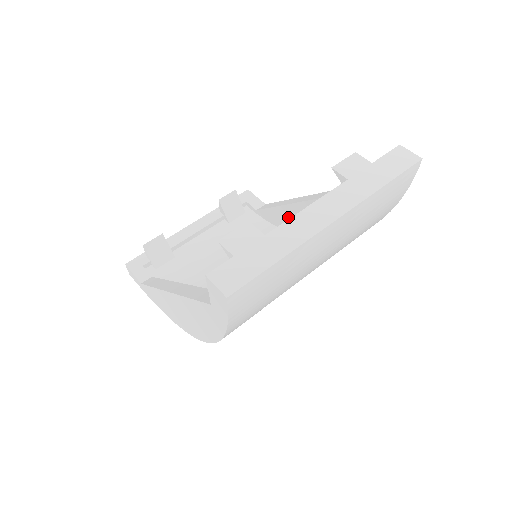
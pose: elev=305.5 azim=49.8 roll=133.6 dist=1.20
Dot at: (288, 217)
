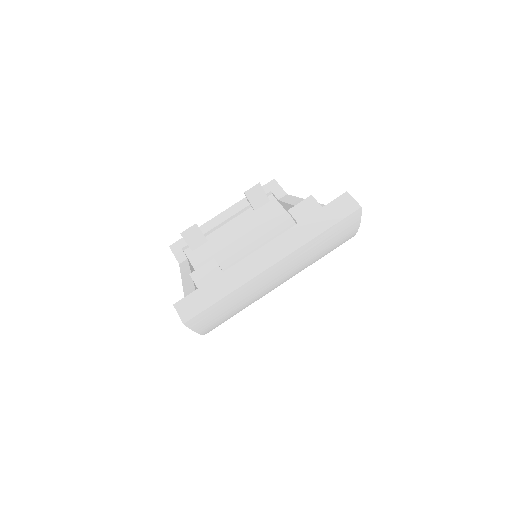
Dot at: occluded
